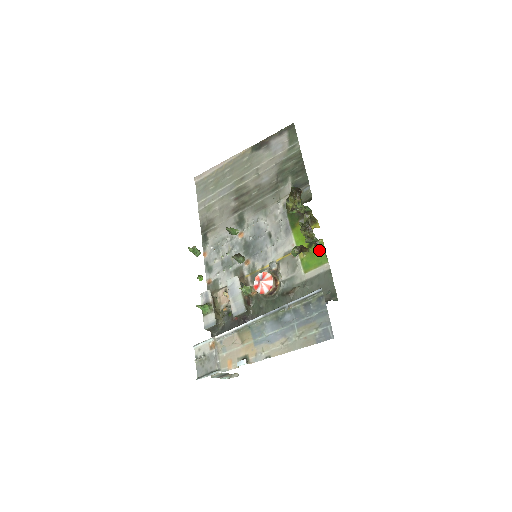
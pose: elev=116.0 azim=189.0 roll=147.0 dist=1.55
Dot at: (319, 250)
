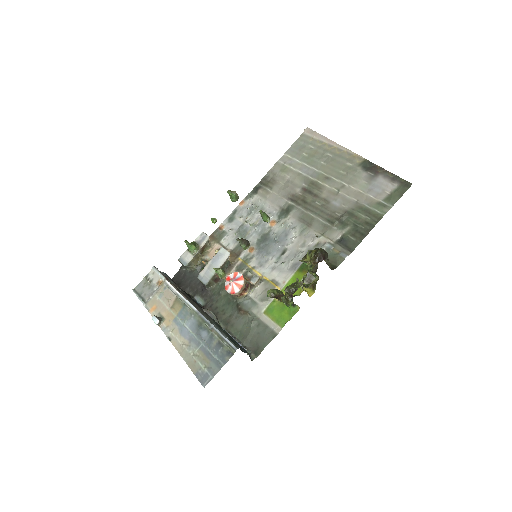
Dot at: (289, 312)
